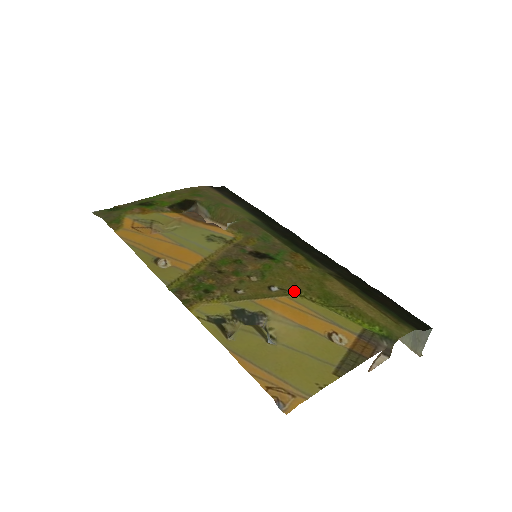
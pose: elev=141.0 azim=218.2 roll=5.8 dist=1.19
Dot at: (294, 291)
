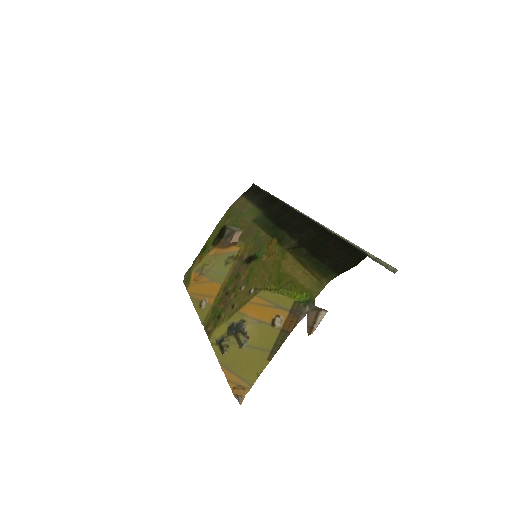
Dot at: (261, 287)
